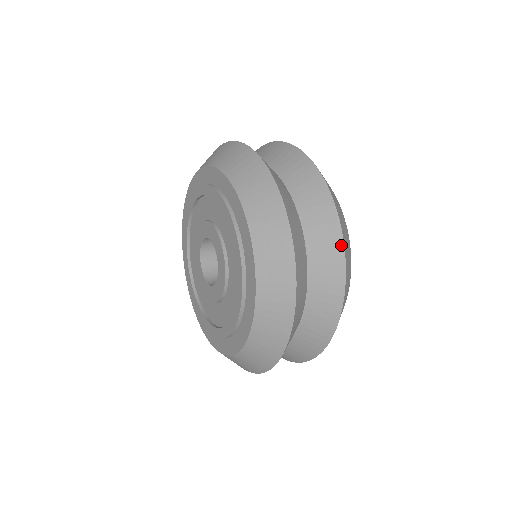
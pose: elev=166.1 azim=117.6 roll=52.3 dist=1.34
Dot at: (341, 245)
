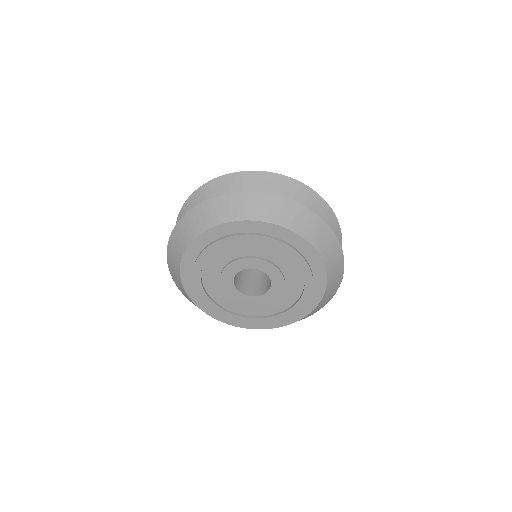
Dot at: occluded
